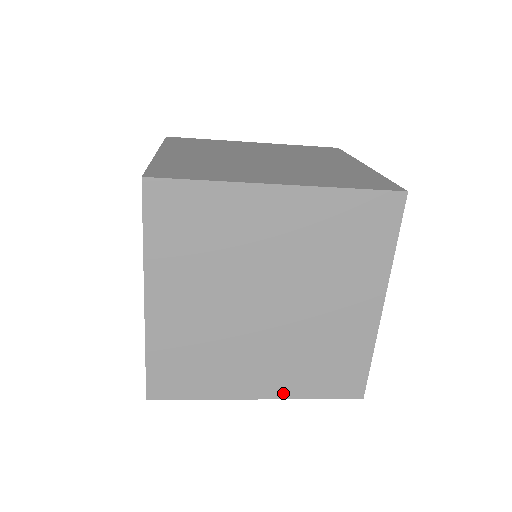
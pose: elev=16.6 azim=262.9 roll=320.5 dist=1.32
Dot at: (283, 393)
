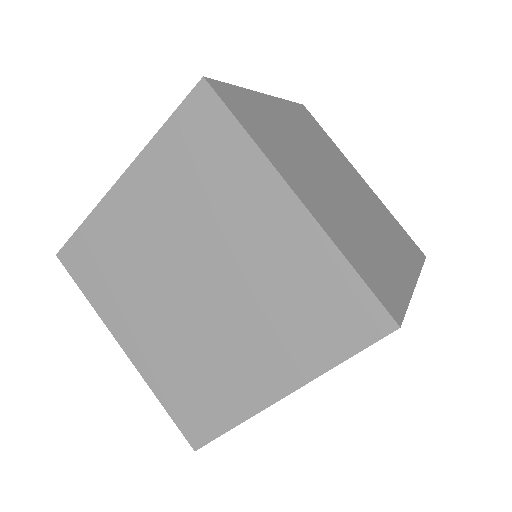
Dot at: (300, 376)
